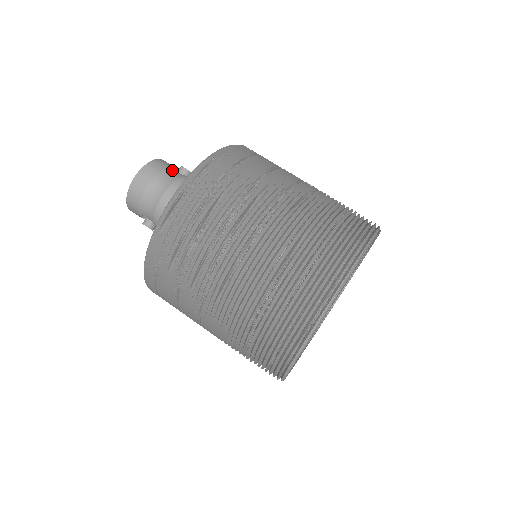
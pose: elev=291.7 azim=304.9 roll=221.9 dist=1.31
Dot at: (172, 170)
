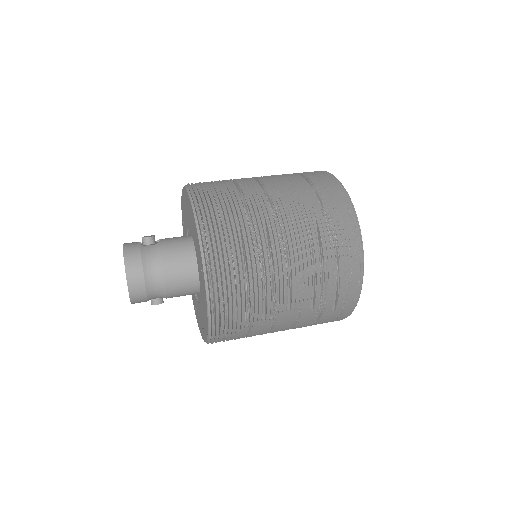
Dot at: (145, 248)
